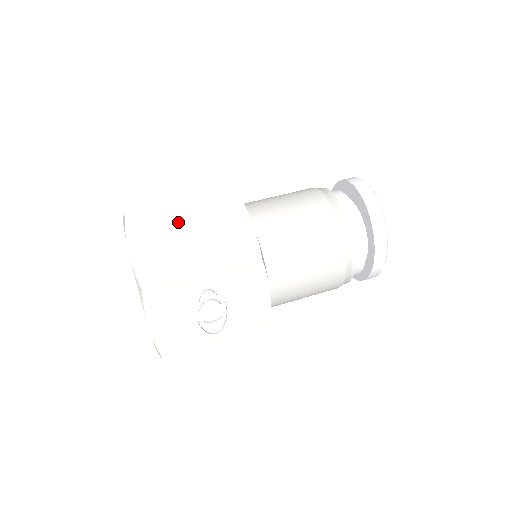
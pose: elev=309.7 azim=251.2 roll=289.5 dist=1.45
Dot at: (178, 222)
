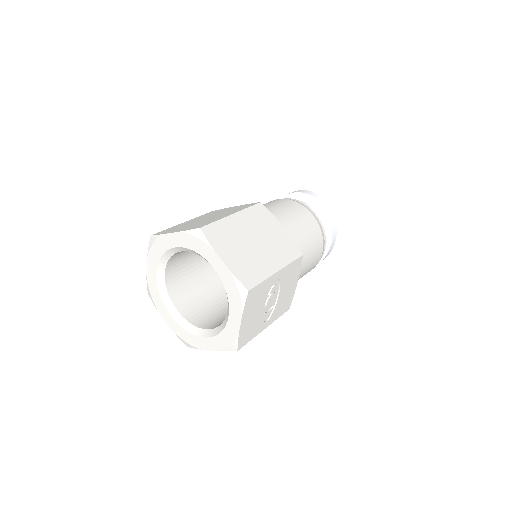
Dot at: (240, 231)
